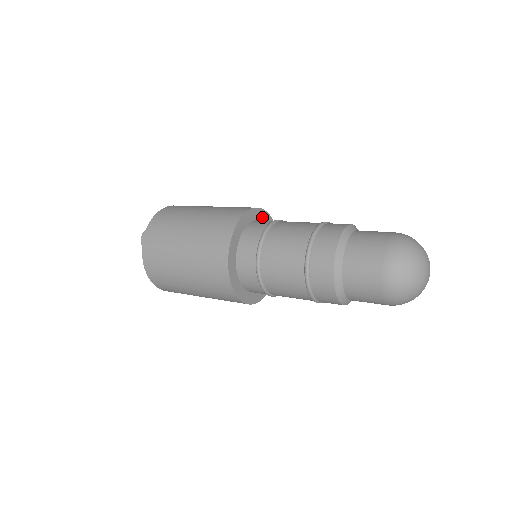
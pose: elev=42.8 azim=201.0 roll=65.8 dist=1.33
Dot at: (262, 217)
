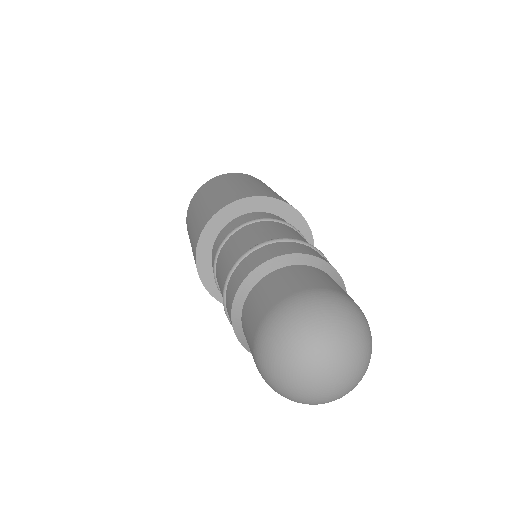
Dot at: (236, 212)
